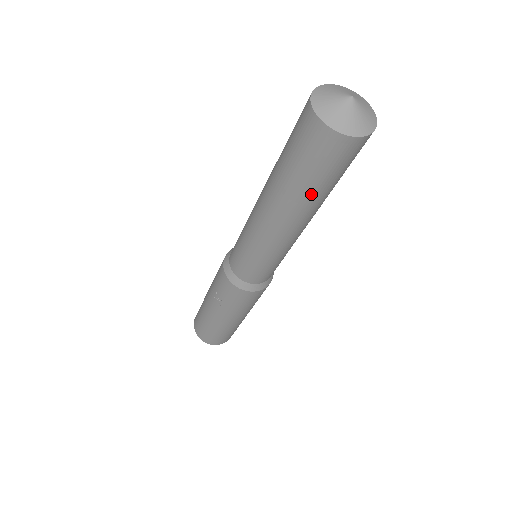
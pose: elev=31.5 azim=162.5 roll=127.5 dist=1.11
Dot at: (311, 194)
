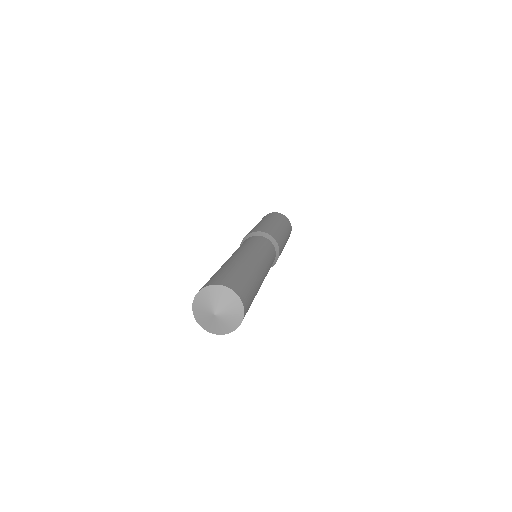
Dot at: occluded
